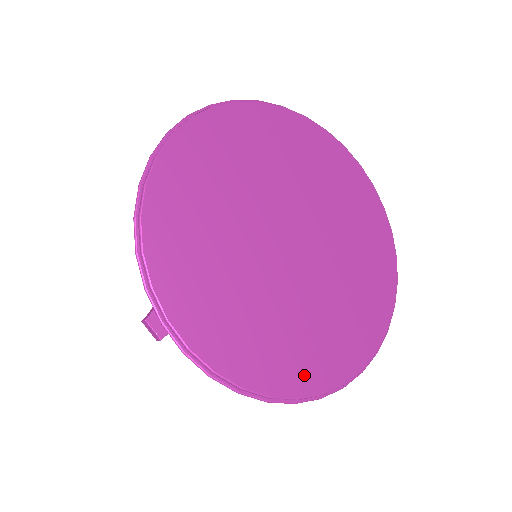
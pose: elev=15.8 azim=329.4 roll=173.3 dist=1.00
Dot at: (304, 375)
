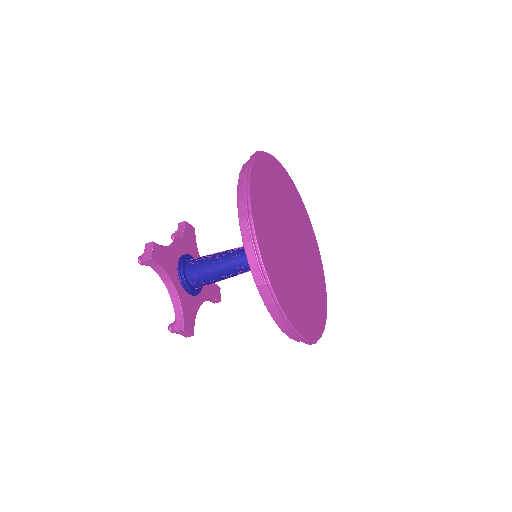
Dot at: (277, 283)
